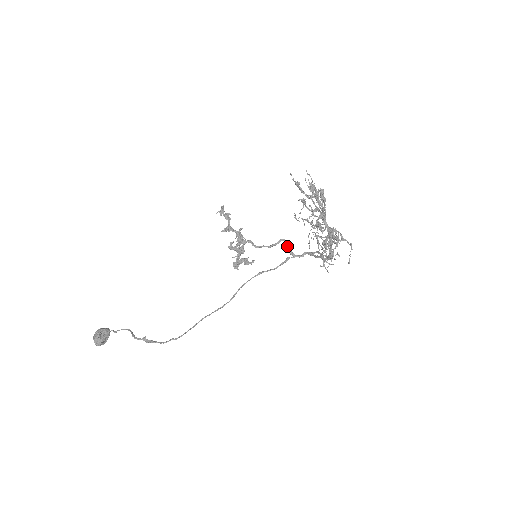
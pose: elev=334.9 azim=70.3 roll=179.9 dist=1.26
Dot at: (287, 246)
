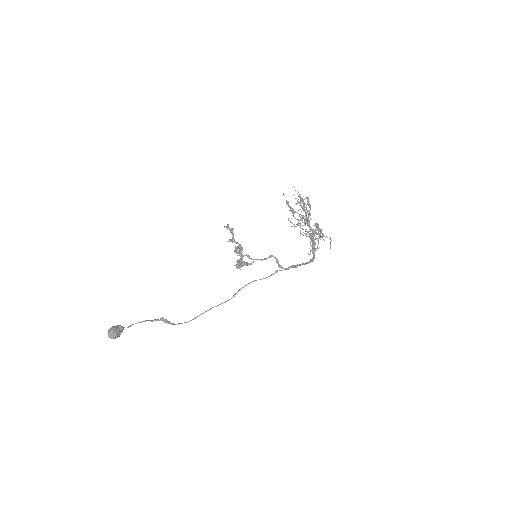
Dot at: (276, 261)
